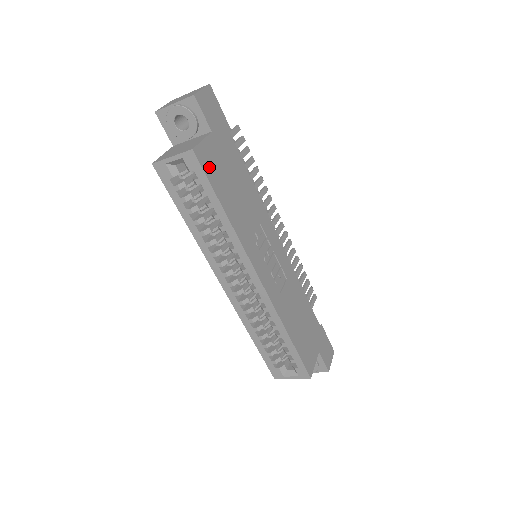
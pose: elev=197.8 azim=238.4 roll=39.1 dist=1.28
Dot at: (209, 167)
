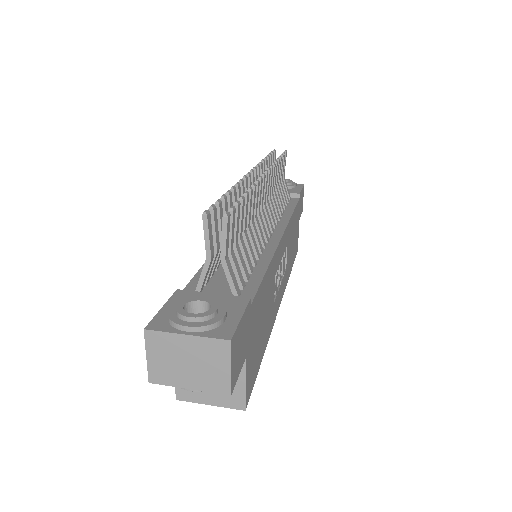
Dot at: (253, 376)
